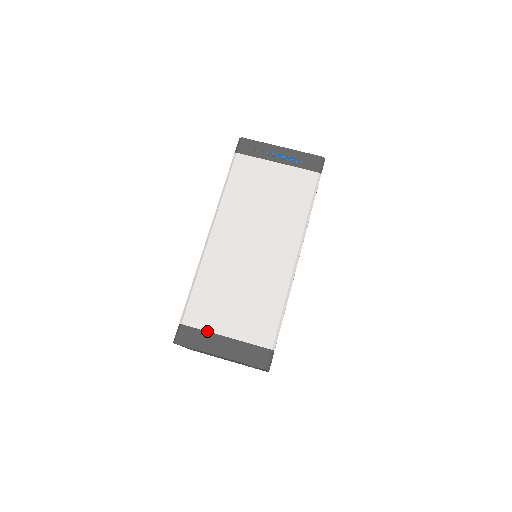
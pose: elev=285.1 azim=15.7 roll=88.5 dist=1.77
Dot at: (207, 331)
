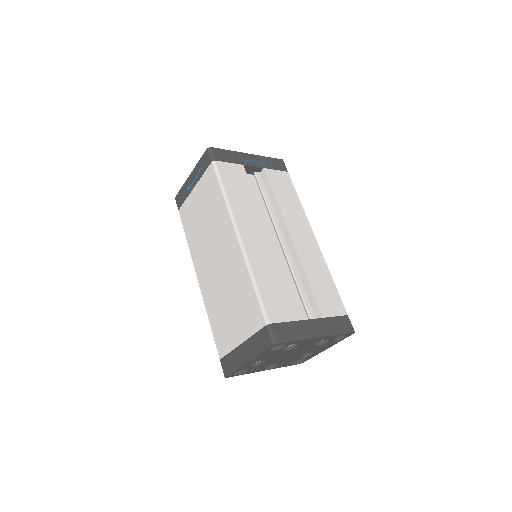
Dot at: (232, 350)
